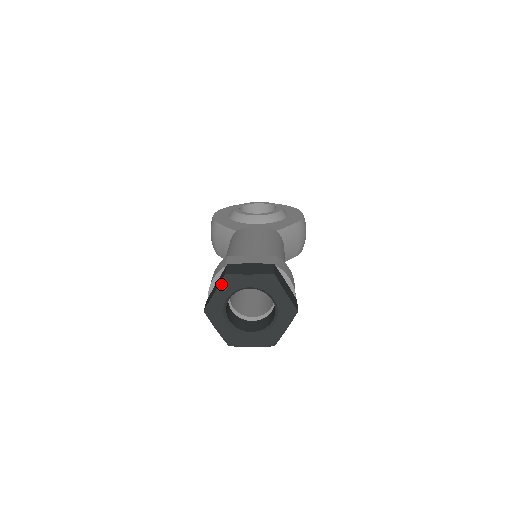
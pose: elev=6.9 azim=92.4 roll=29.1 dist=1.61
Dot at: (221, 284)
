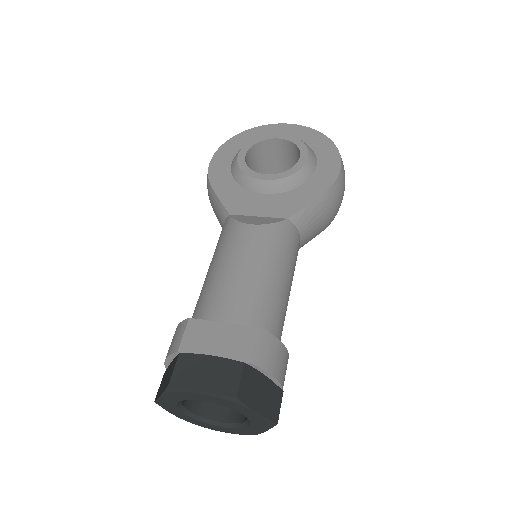
Dot at: (166, 392)
